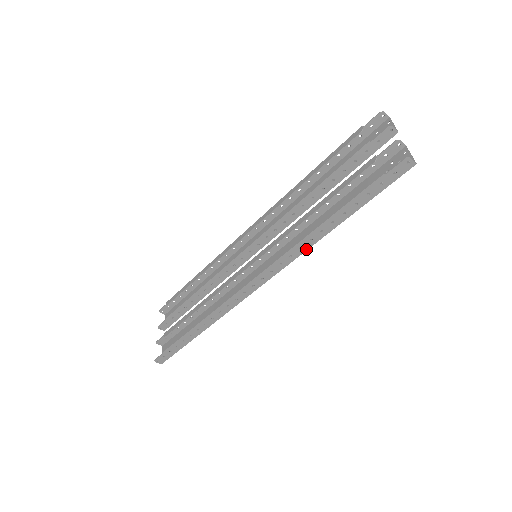
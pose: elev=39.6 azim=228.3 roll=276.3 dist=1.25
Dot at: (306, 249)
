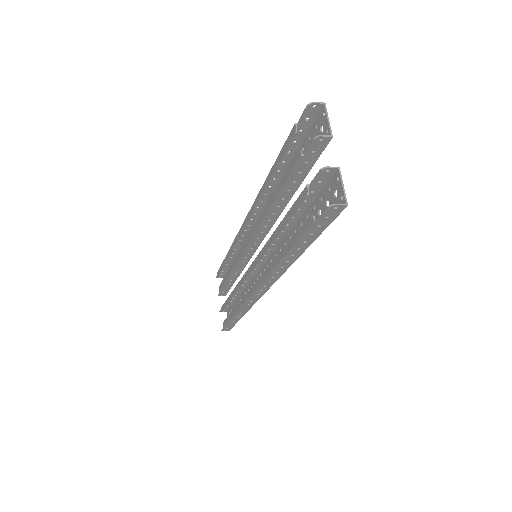
Dot at: (284, 271)
